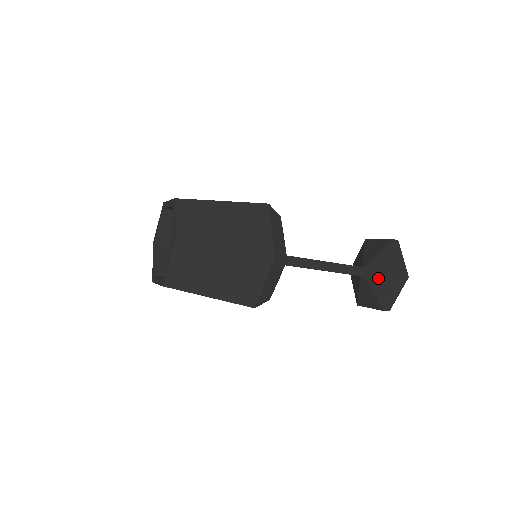
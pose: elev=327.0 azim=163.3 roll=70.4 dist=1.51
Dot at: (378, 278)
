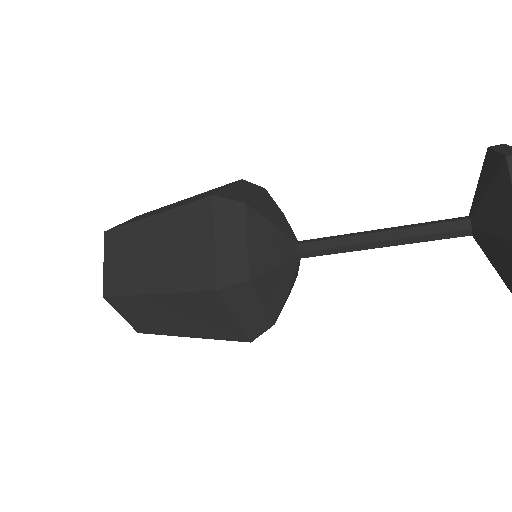
Dot at: (485, 205)
